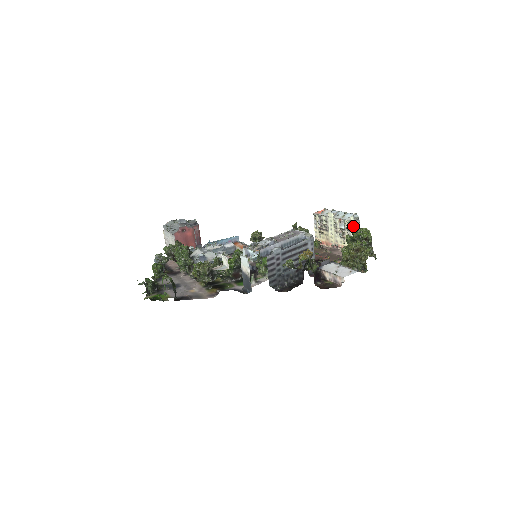
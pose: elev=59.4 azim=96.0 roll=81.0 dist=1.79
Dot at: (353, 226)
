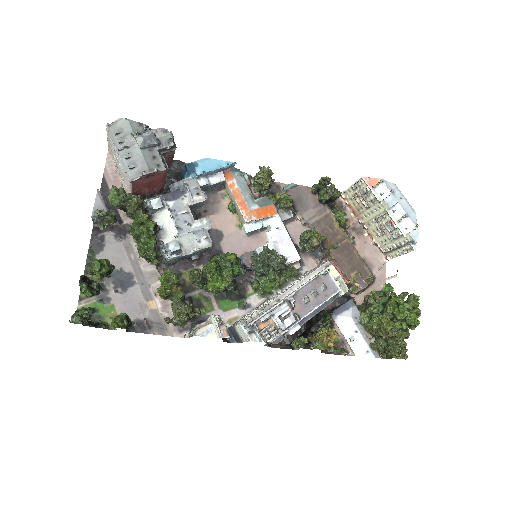
Dot at: (403, 242)
